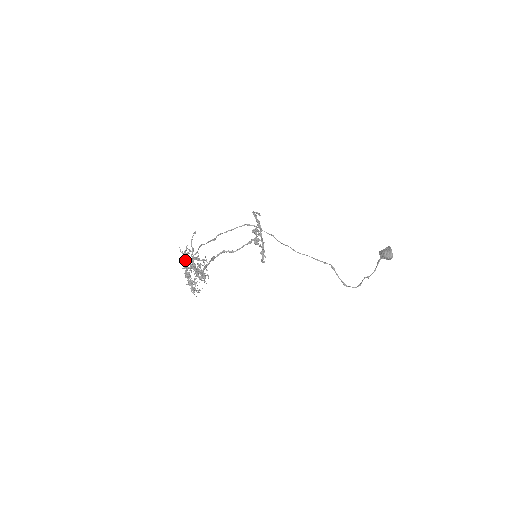
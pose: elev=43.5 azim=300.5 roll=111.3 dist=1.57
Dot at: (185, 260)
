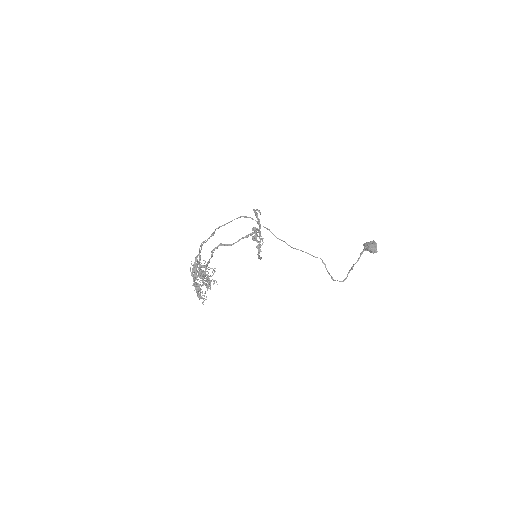
Dot at: (196, 273)
